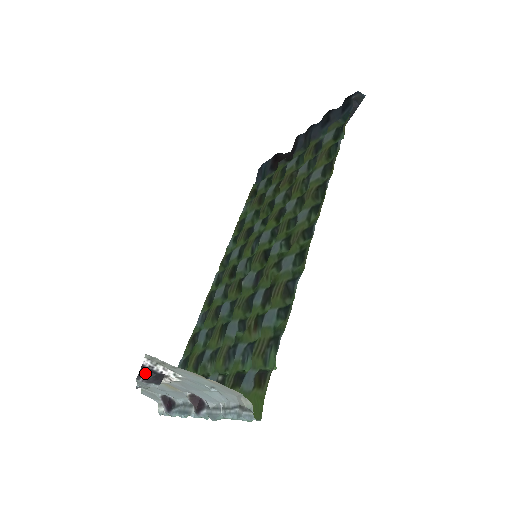
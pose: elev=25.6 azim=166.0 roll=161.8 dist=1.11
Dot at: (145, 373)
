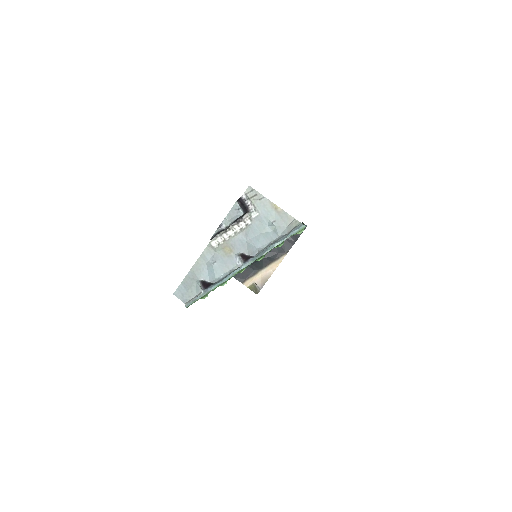
Dot at: (240, 202)
